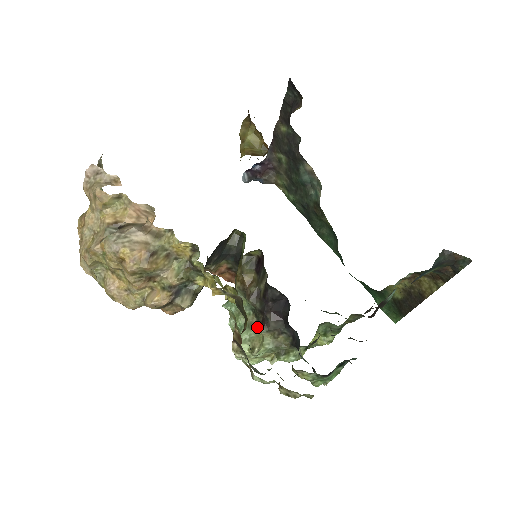
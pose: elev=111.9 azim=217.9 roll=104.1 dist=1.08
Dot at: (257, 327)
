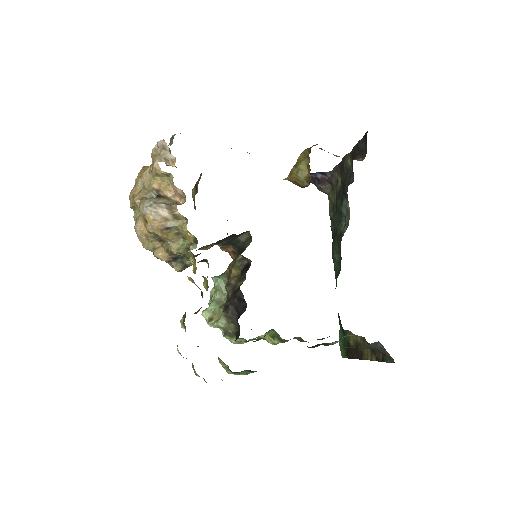
Dot at: (223, 307)
